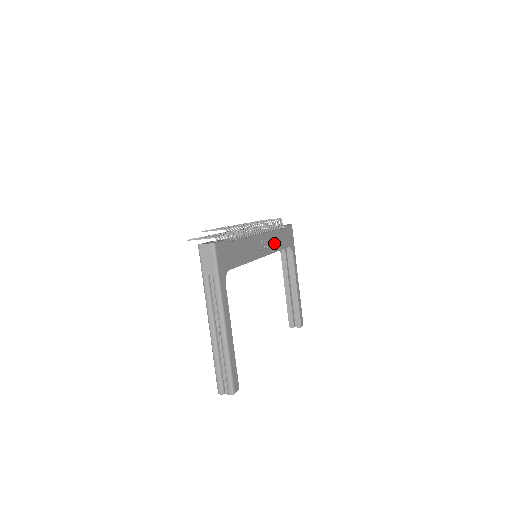
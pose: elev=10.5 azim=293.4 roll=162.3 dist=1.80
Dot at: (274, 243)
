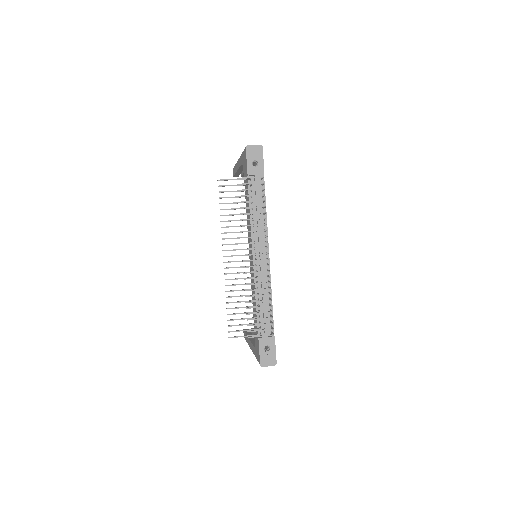
Dot at: occluded
